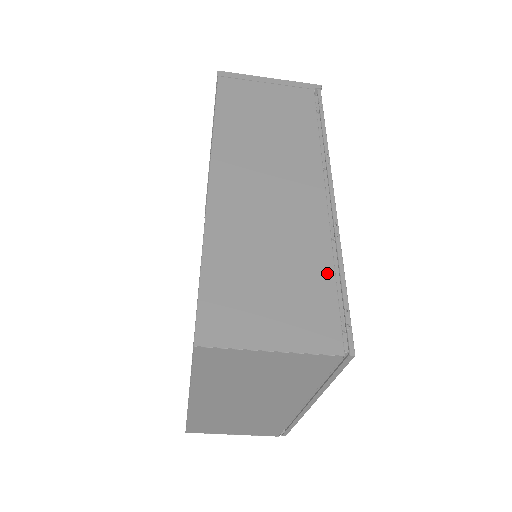
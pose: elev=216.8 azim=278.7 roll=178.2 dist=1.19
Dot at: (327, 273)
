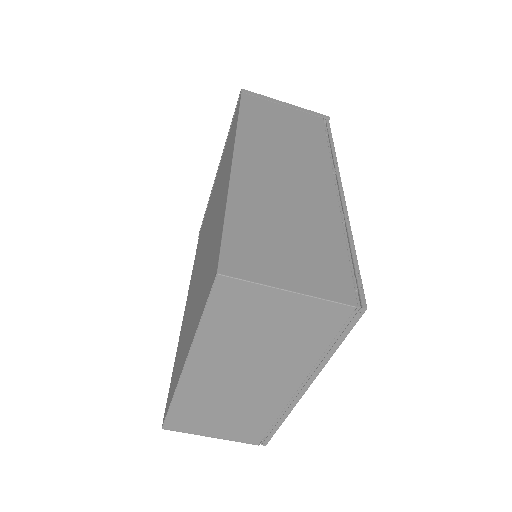
Dot at: (339, 243)
